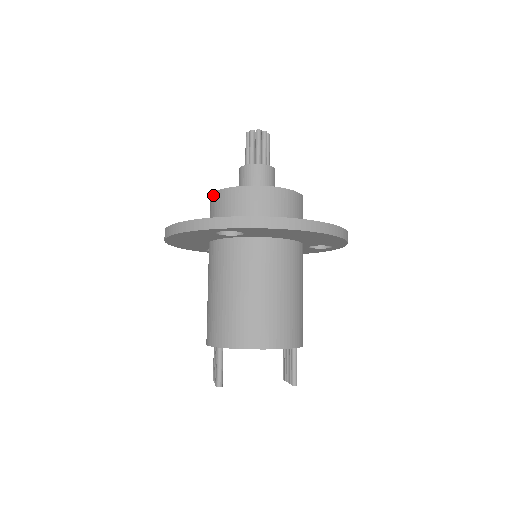
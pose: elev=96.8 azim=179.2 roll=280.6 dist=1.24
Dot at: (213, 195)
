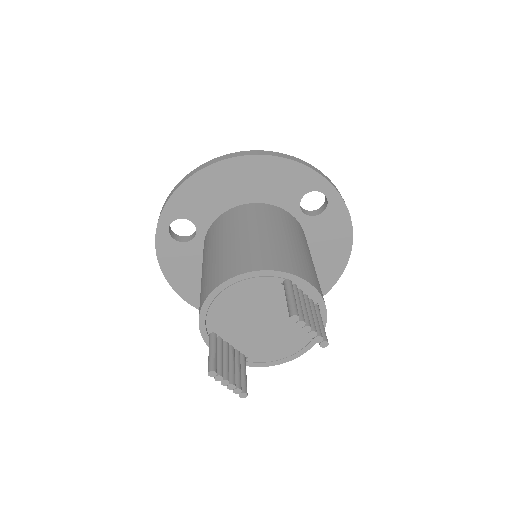
Dot at: occluded
